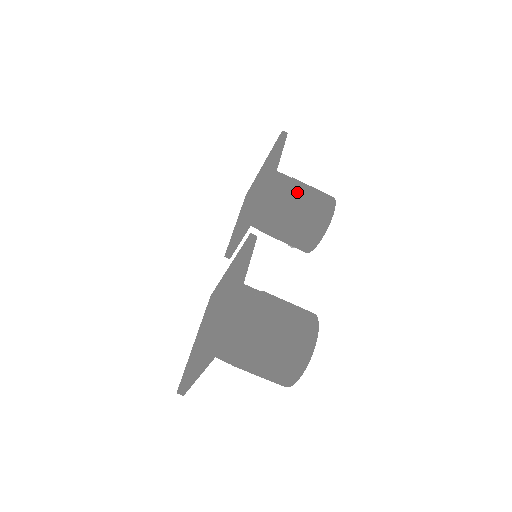
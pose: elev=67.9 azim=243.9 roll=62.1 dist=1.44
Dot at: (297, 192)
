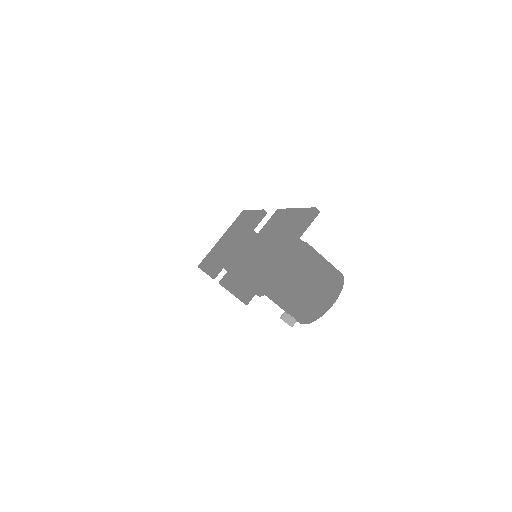
Dot at: occluded
